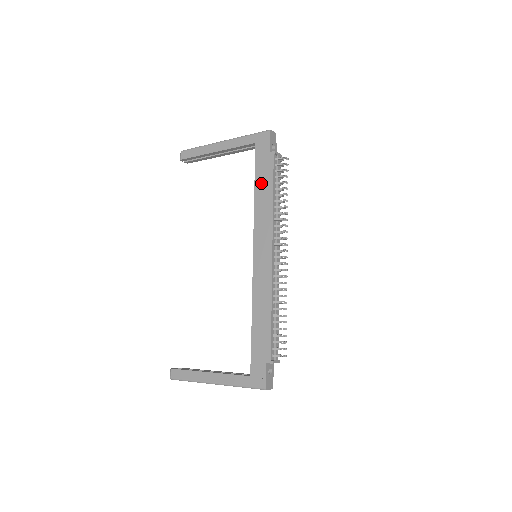
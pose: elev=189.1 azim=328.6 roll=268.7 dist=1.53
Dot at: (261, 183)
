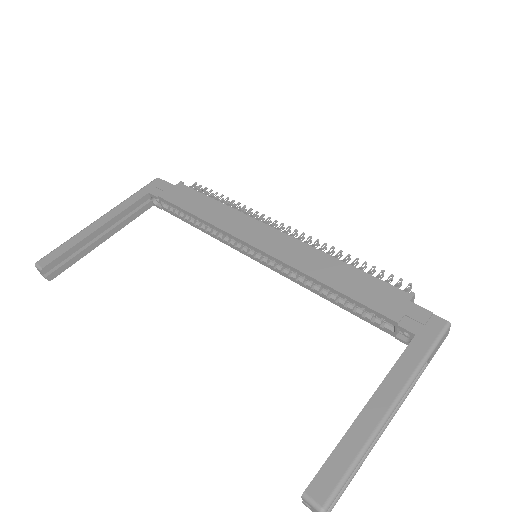
Dot at: (192, 204)
